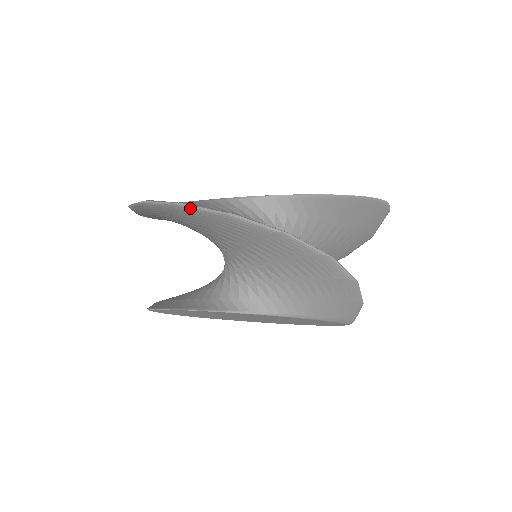
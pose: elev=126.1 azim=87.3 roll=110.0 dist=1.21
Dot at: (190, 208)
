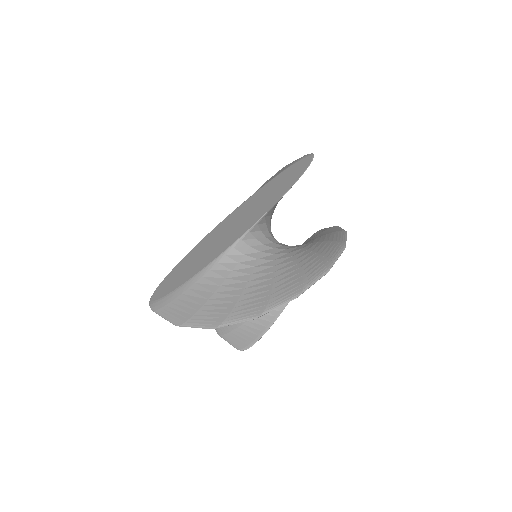
Dot at: occluded
